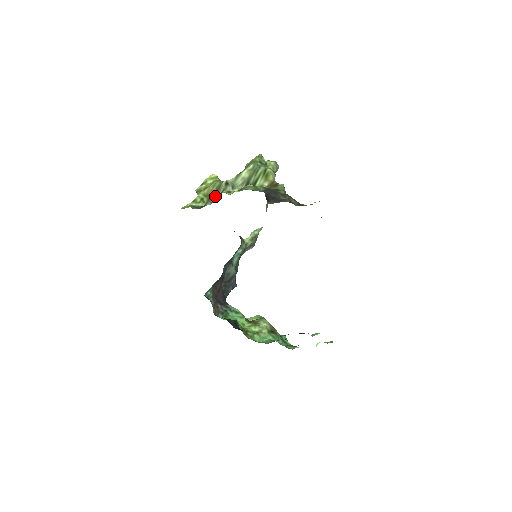
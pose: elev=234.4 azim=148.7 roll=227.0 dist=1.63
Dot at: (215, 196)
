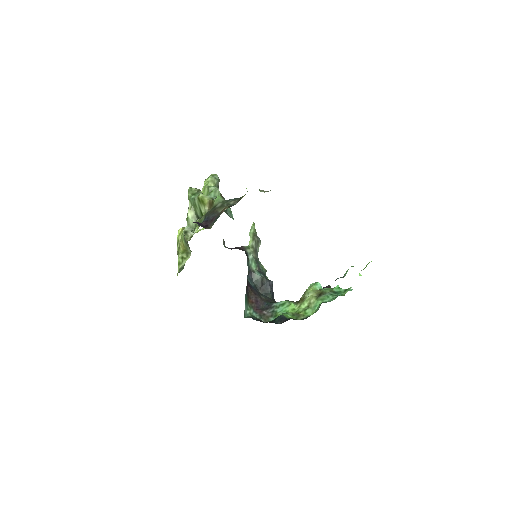
Dot at: (188, 247)
